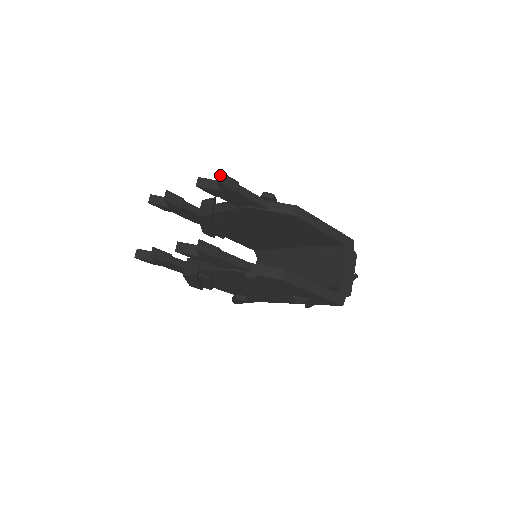
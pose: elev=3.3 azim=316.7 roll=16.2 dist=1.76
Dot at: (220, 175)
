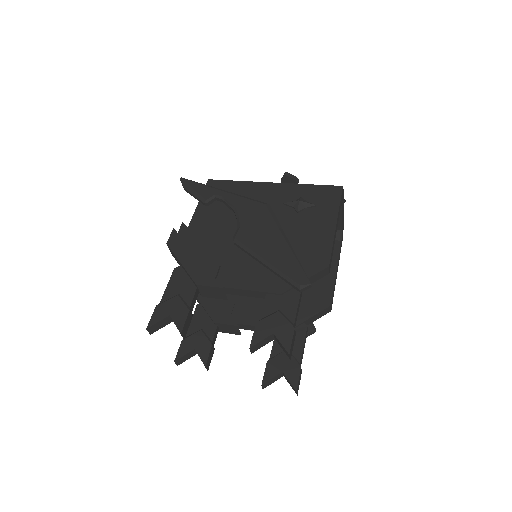
Dot at: (290, 354)
